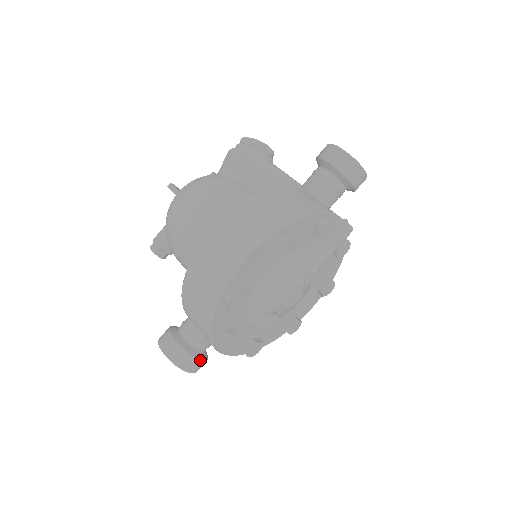
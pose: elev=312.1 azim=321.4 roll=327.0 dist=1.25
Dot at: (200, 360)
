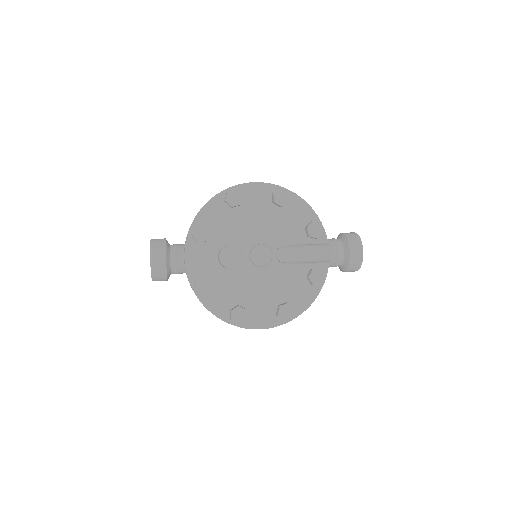
Dot at: (165, 256)
